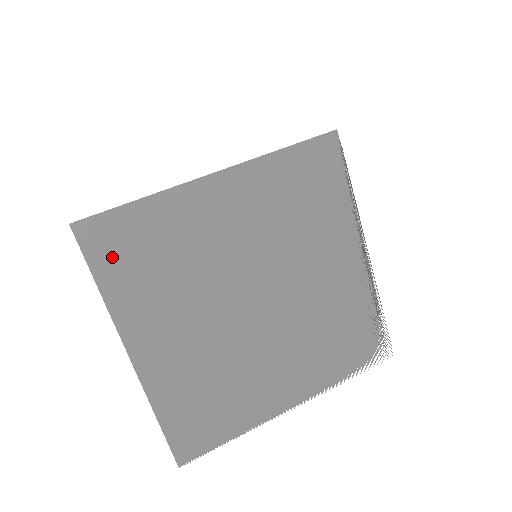
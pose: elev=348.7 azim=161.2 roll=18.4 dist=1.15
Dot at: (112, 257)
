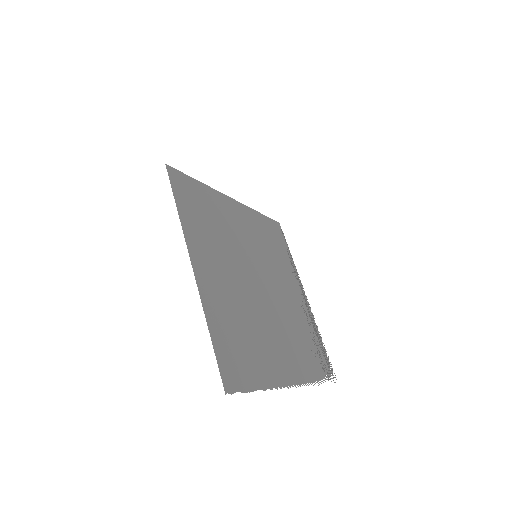
Dot at: (185, 197)
